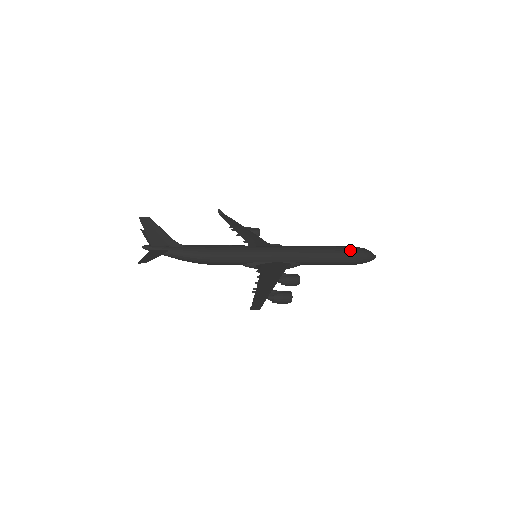
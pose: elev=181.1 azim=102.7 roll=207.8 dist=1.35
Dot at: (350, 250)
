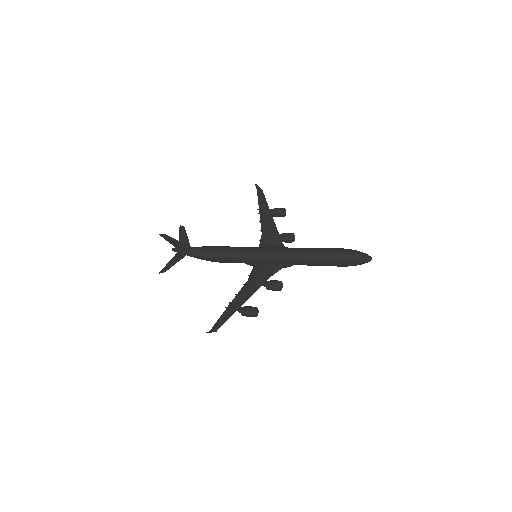
Dot at: (338, 256)
